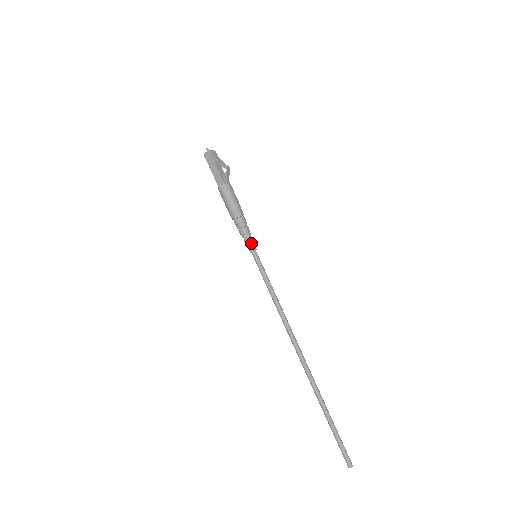
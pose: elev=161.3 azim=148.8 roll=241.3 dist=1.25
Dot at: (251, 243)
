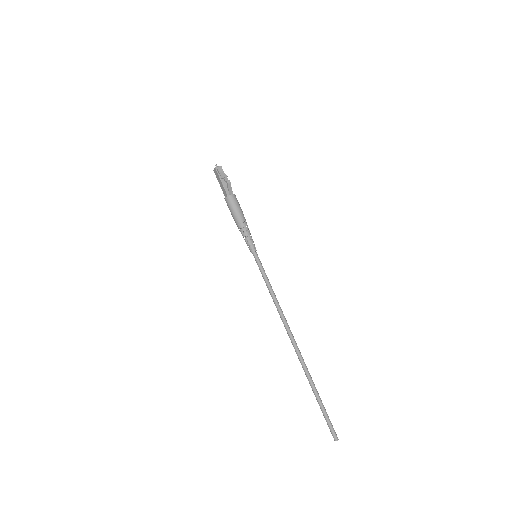
Dot at: (251, 245)
